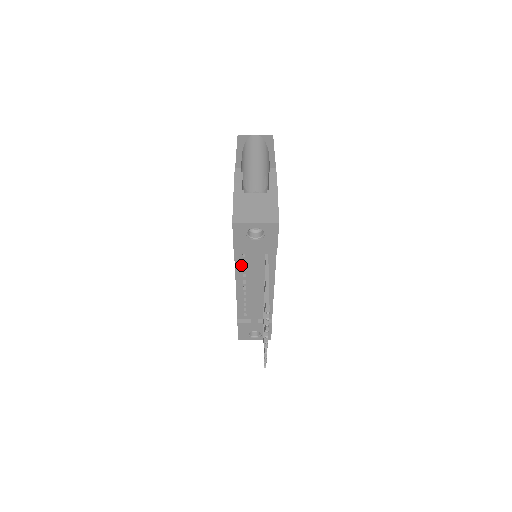
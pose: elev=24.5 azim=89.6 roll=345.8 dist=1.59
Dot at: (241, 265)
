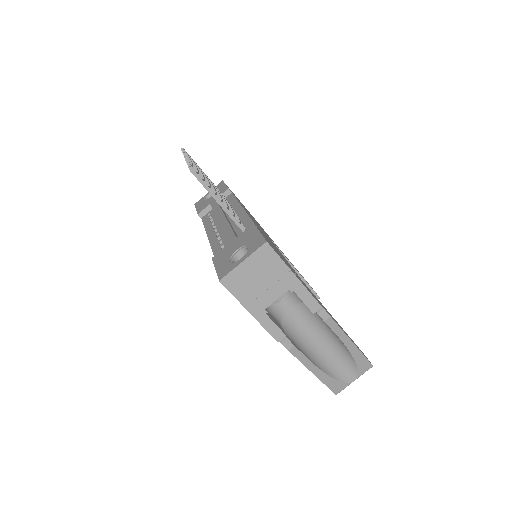
Dot at: (209, 221)
